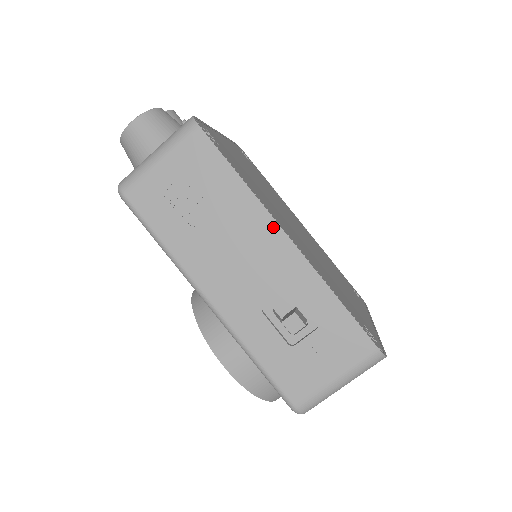
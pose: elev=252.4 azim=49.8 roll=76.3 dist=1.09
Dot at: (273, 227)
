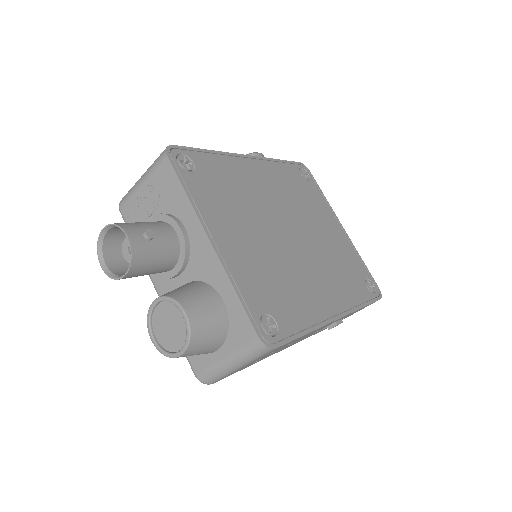
Dot at: occluded
